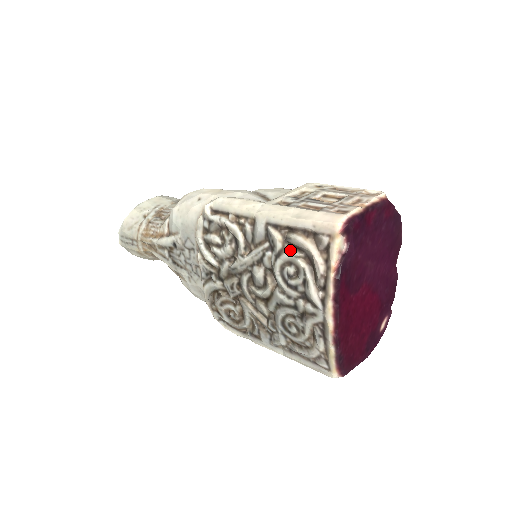
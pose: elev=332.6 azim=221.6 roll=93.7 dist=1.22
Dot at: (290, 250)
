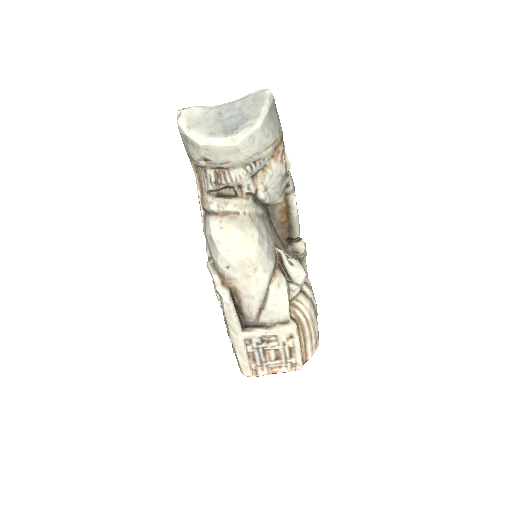
Dot at: occluded
